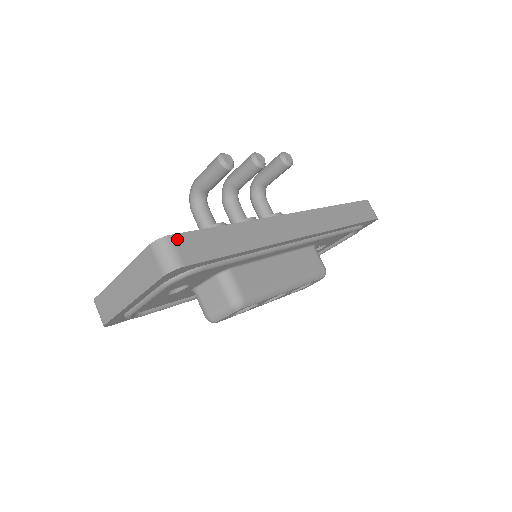
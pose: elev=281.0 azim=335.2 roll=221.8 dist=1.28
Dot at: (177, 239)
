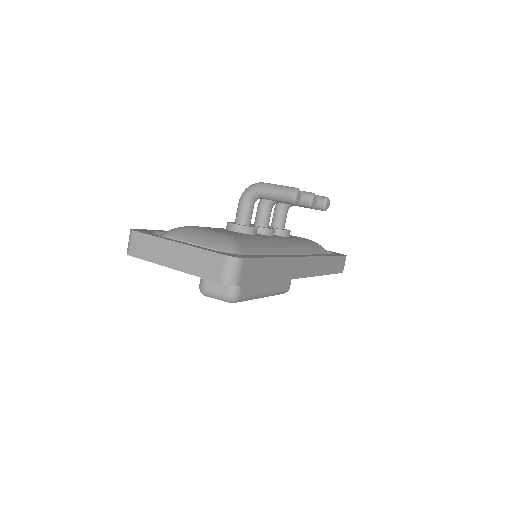
Dot at: (245, 262)
